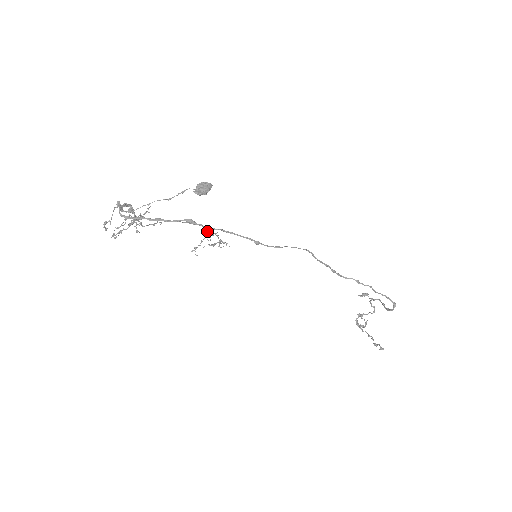
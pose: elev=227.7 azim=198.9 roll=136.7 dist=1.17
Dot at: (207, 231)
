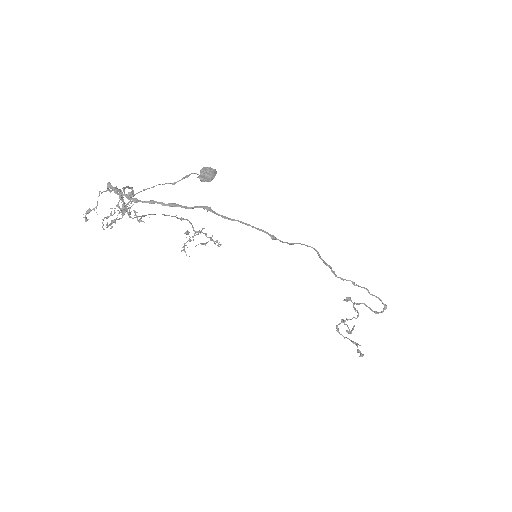
Dot at: (193, 229)
